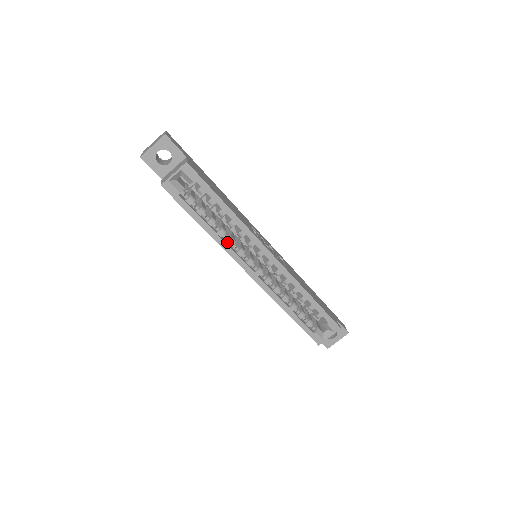
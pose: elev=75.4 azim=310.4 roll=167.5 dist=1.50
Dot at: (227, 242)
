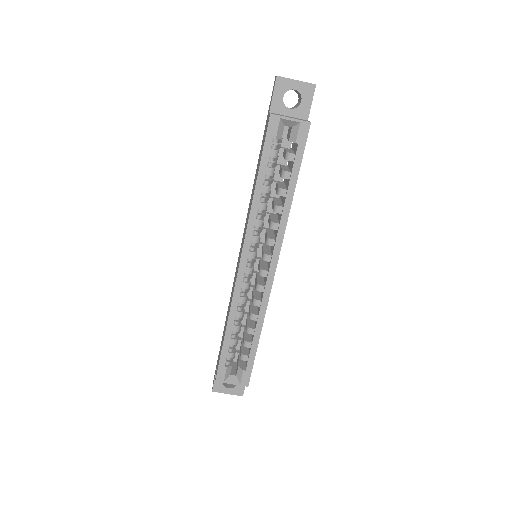
Dot at: (257, 218)
